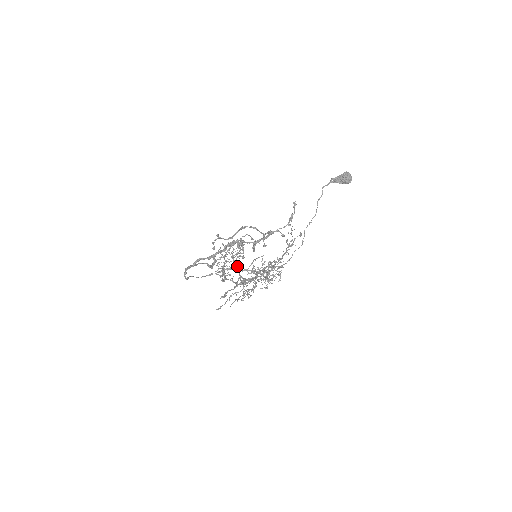
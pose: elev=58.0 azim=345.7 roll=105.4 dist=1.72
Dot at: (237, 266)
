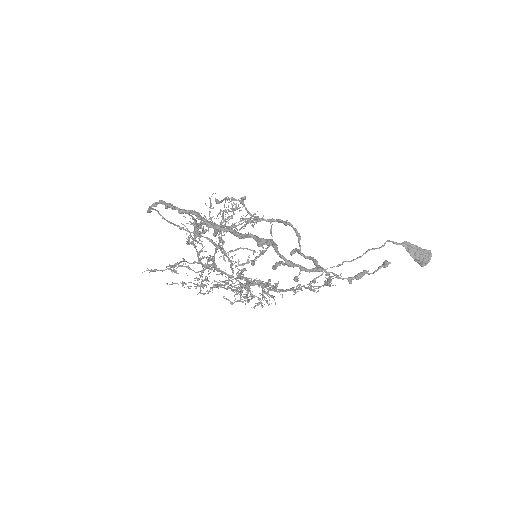
Dot at: occluded
